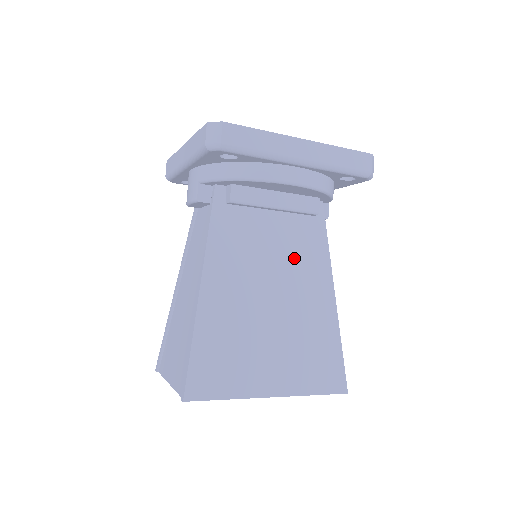
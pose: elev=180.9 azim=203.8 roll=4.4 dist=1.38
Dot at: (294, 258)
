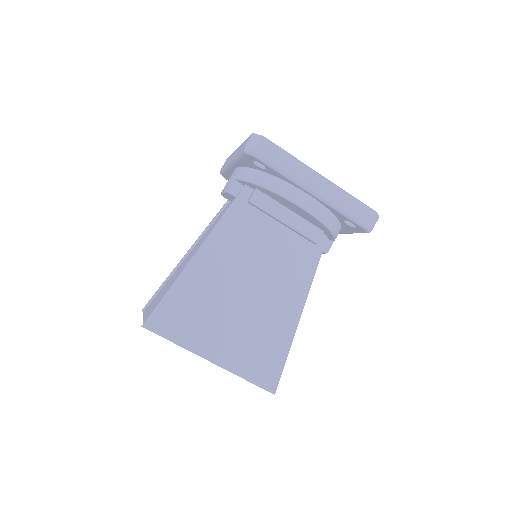
Dot at: (281, 268)
